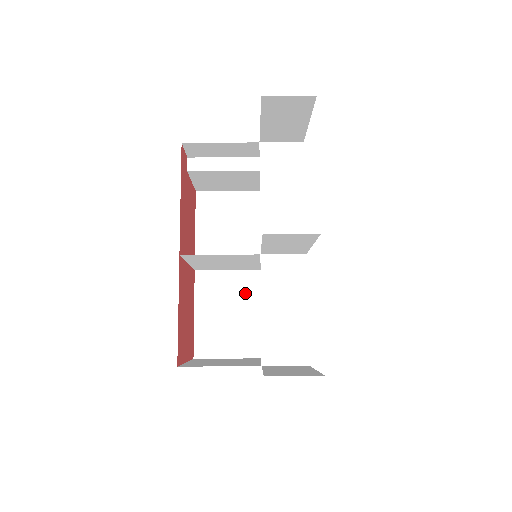
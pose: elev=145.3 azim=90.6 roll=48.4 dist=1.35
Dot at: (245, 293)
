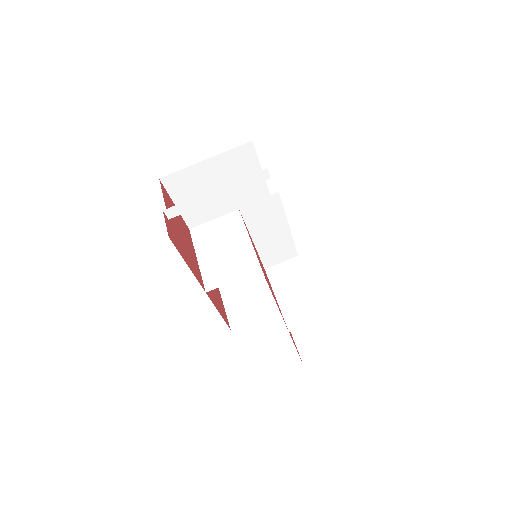
Dot at: occluded
